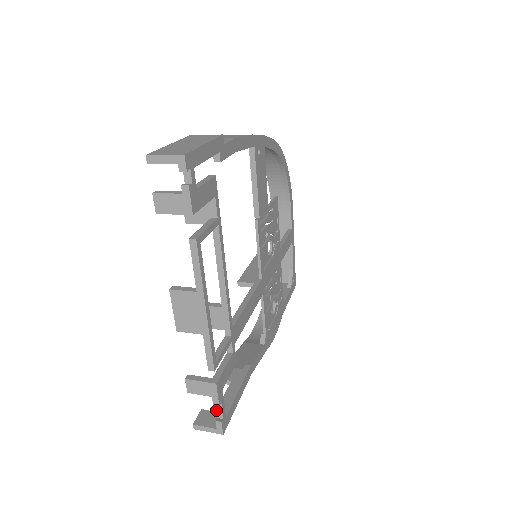
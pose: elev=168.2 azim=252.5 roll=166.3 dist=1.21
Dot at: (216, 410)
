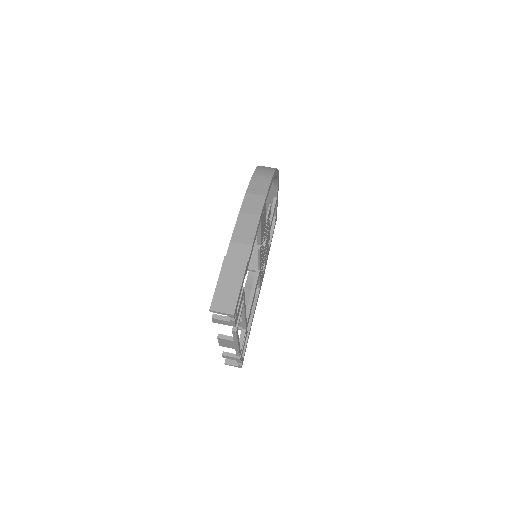
Dot at: occluded
